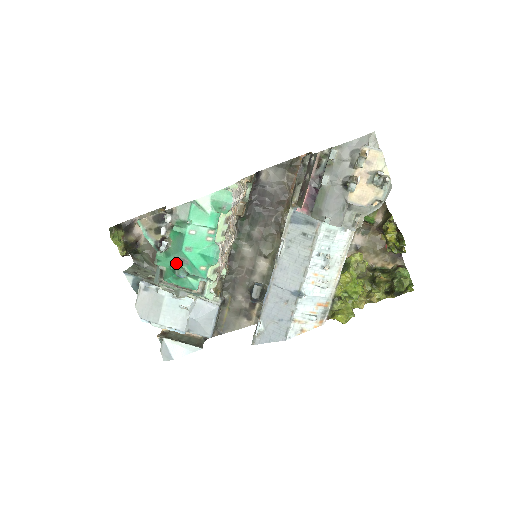
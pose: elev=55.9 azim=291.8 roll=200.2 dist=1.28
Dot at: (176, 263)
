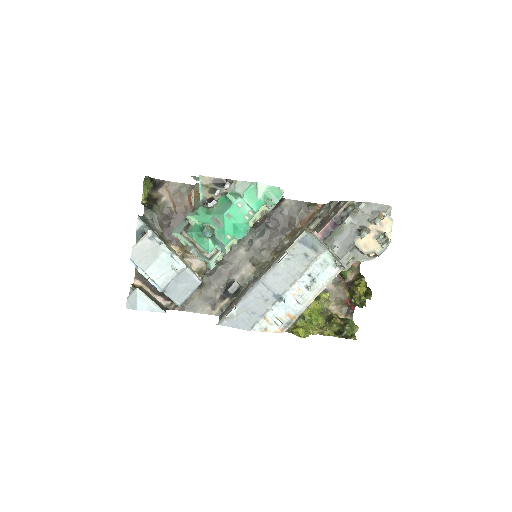
Dot at: (211, 222)
